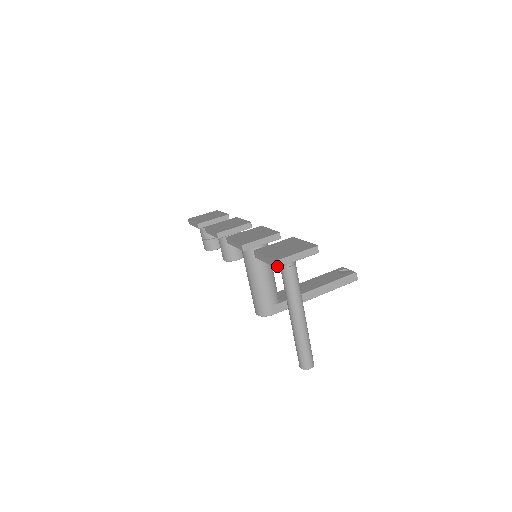
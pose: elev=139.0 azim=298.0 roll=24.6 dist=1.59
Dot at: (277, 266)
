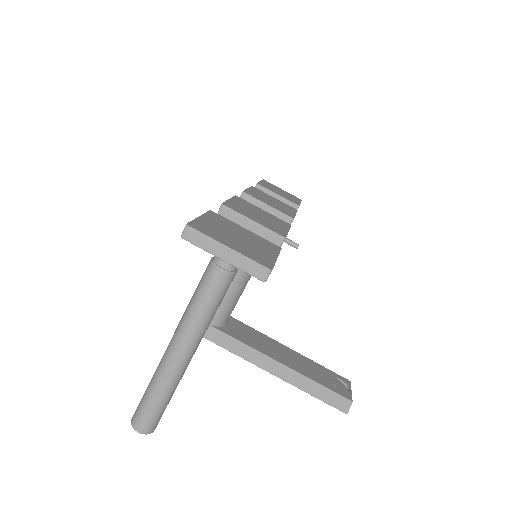
Dot at: (184, 235)
